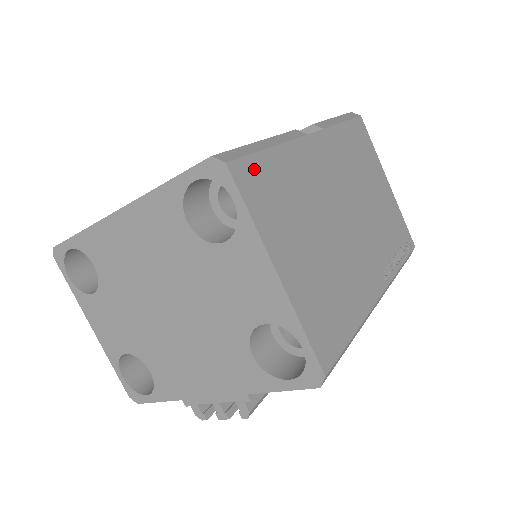
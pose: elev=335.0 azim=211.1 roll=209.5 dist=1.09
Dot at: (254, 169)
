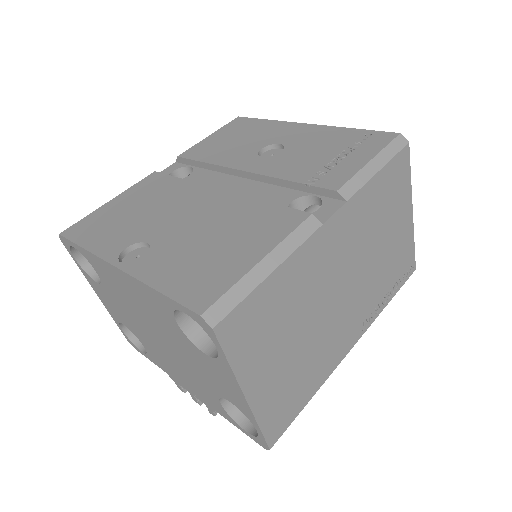
Dot at: (244, 313)
